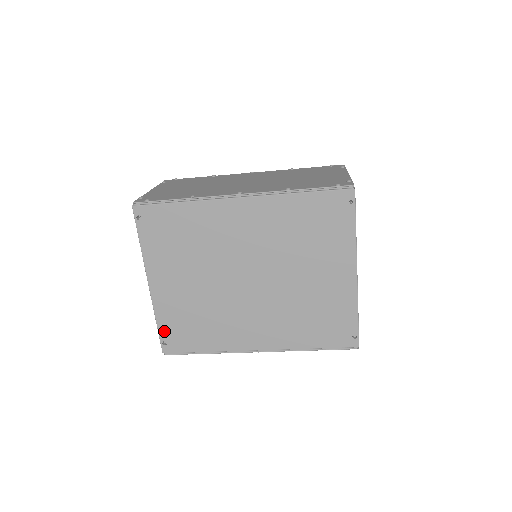
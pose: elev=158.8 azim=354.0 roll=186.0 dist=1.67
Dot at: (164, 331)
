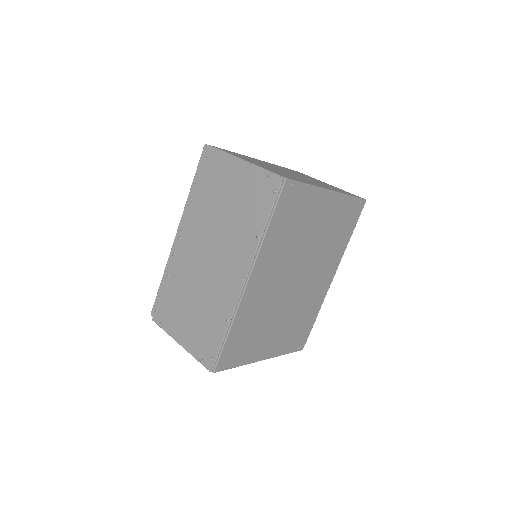
Dot at: (292, 349)
